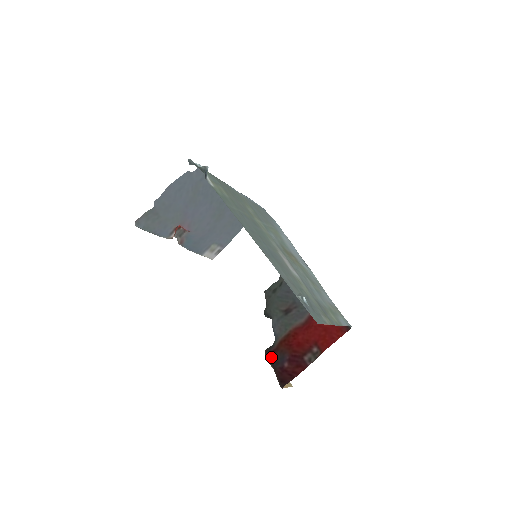
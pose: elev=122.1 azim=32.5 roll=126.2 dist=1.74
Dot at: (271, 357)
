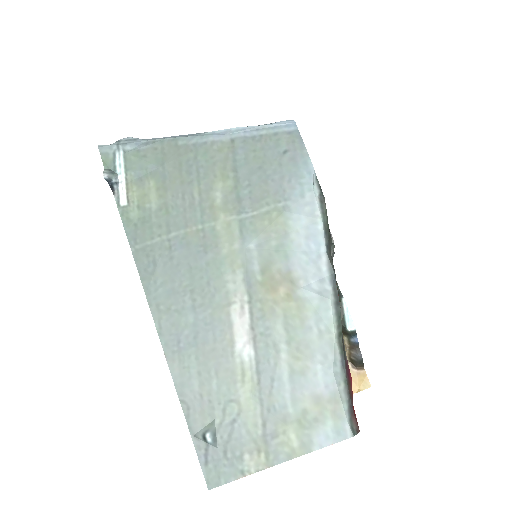
Dot at: occluded
